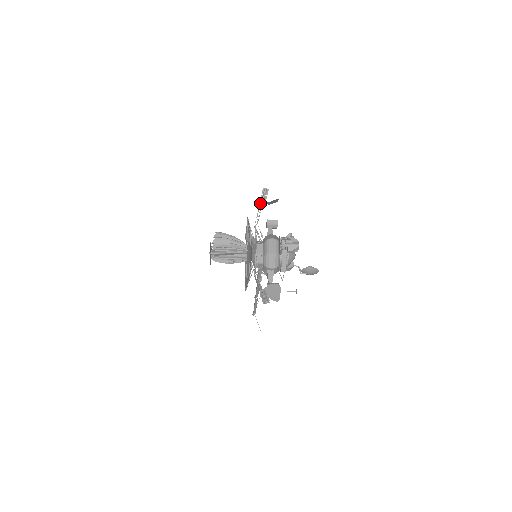
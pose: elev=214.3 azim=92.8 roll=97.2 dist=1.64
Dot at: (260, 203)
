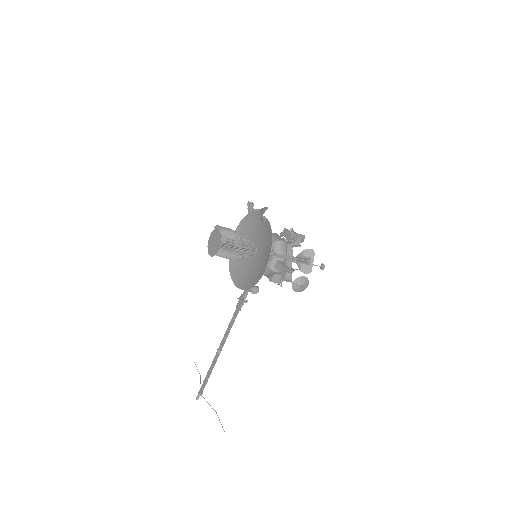
Dot at: (250, 211)
